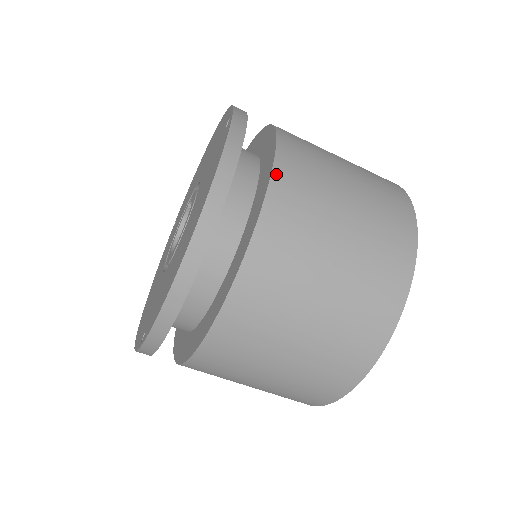
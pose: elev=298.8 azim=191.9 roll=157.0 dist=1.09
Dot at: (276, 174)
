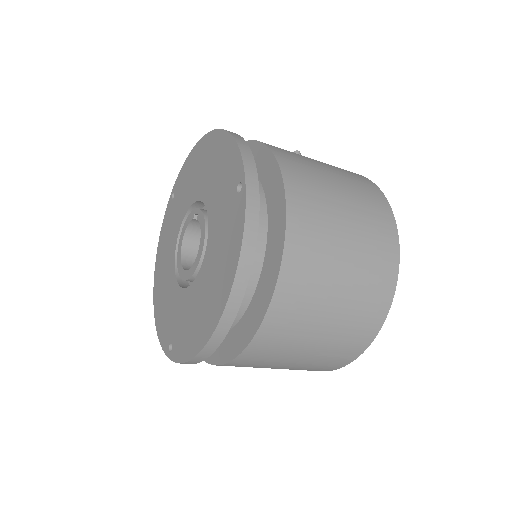
Dot at: (286, 256)
